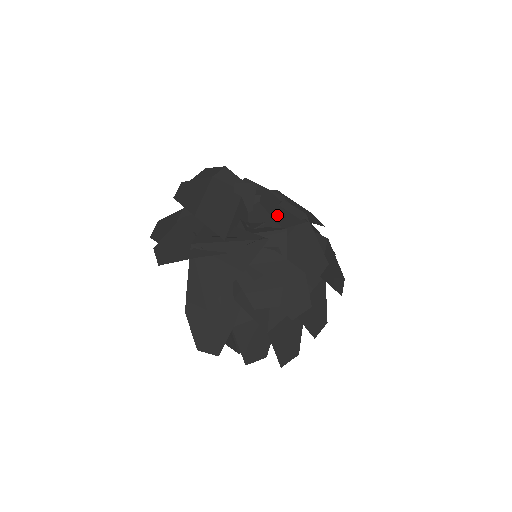
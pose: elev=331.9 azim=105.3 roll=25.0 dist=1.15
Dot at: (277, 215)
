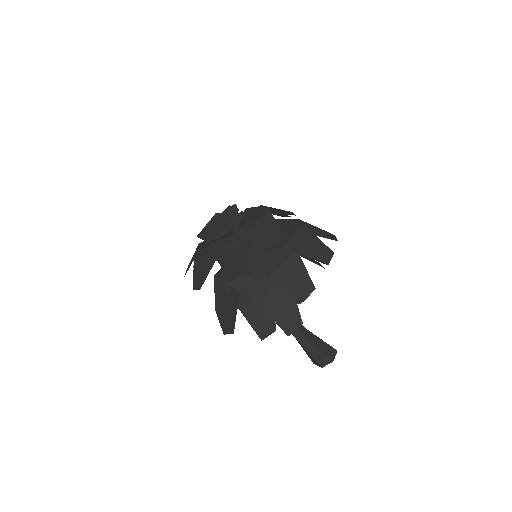
Dot at: (249, 217)
